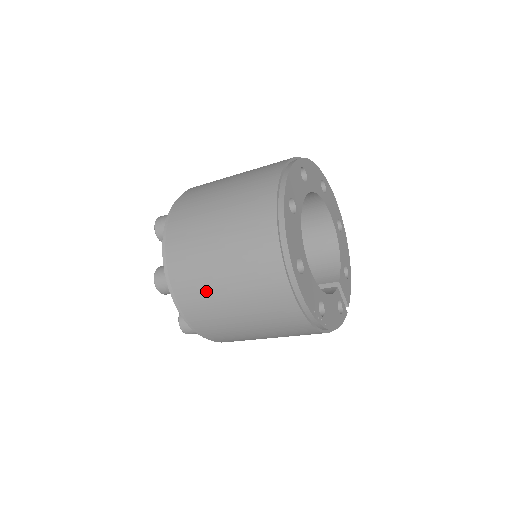
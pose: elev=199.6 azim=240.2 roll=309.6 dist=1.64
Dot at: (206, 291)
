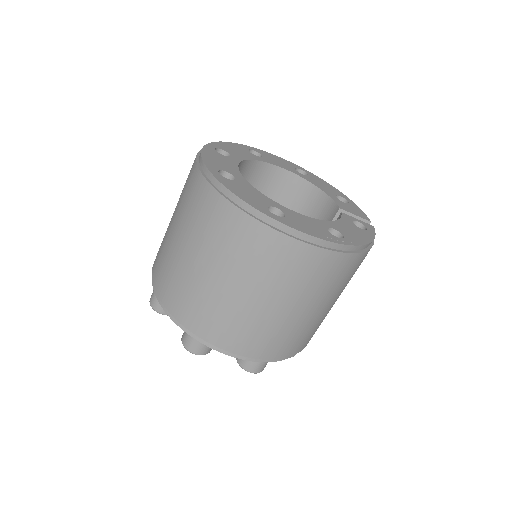
Dot at: (228, 312)
